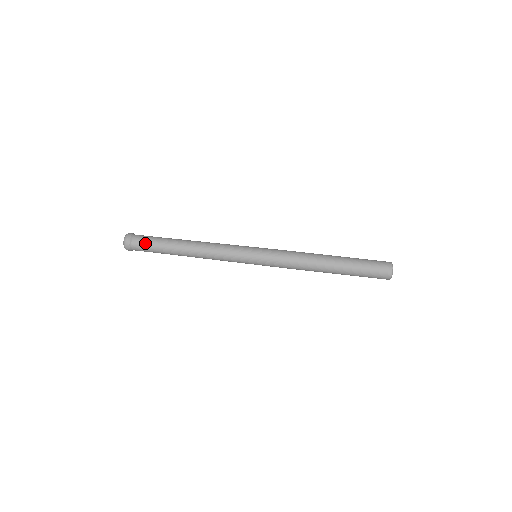
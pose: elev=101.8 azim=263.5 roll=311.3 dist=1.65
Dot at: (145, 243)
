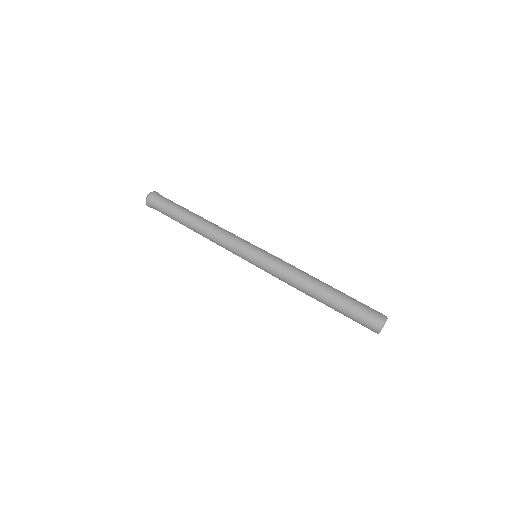
Dot at: (164, 203)
